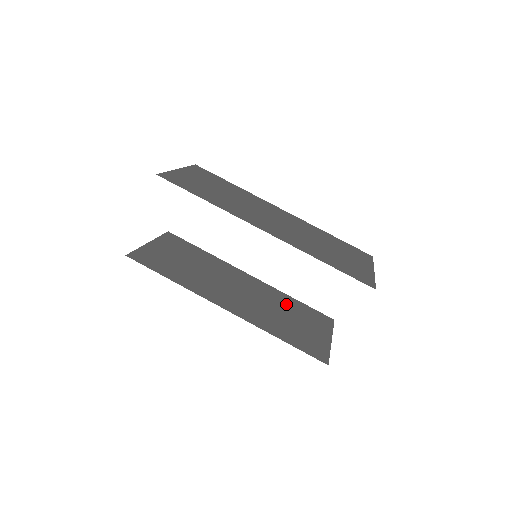
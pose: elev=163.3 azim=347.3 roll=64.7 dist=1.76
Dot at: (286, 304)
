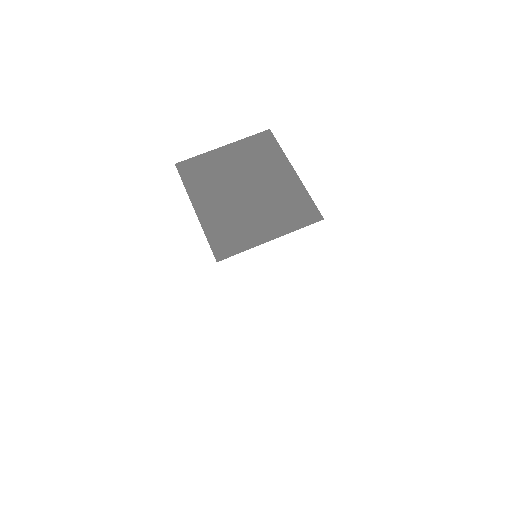
Dot at: occluded
